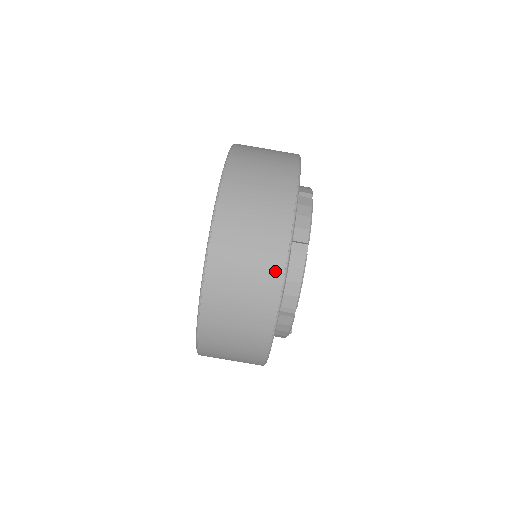
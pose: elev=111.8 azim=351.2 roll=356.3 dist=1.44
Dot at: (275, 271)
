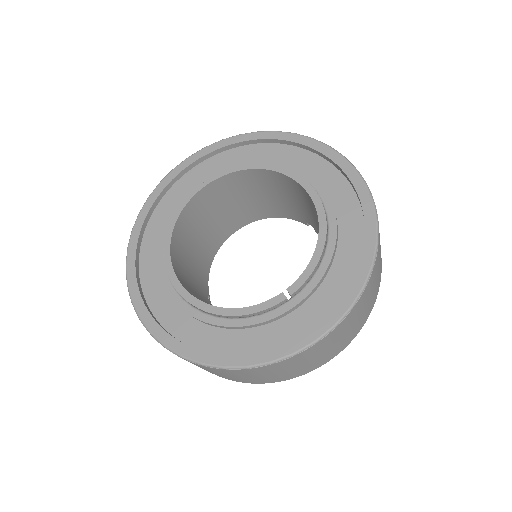
Dot at: (276, 380)
